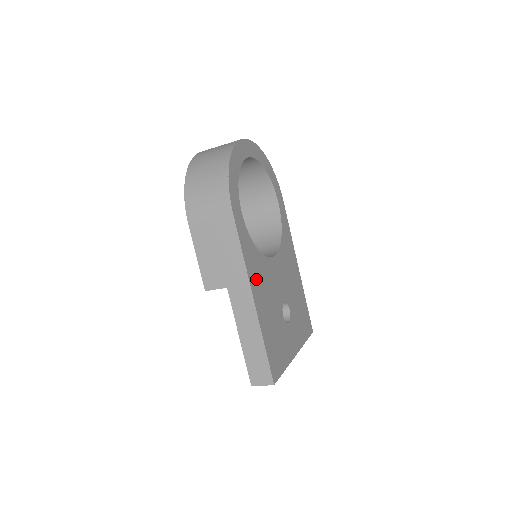
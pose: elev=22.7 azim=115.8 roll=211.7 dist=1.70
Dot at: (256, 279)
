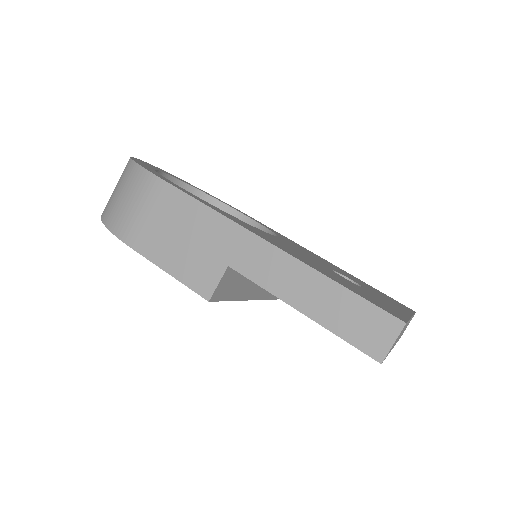
Dot at: (257, 233)
